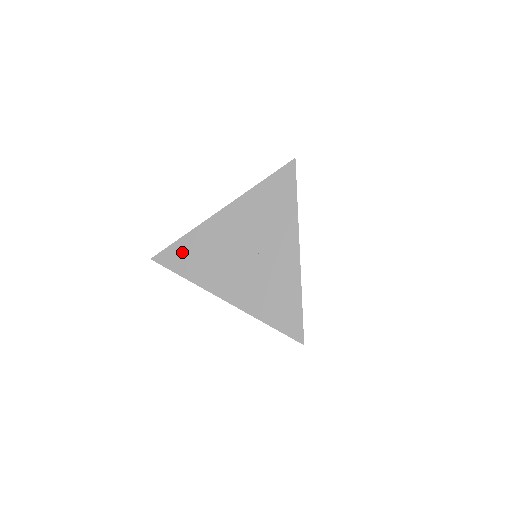
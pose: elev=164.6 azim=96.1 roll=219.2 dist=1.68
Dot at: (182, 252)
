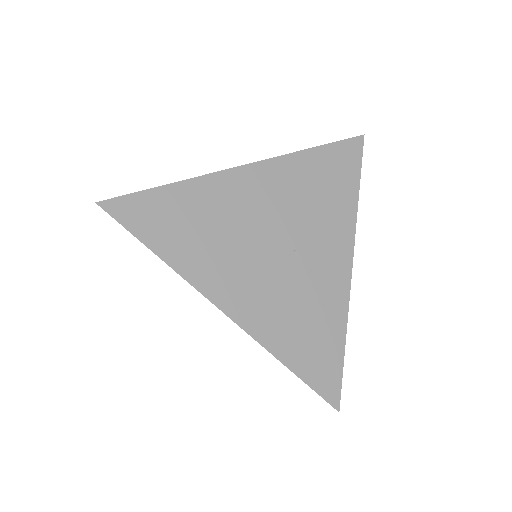
Dot at: (165, 210)
